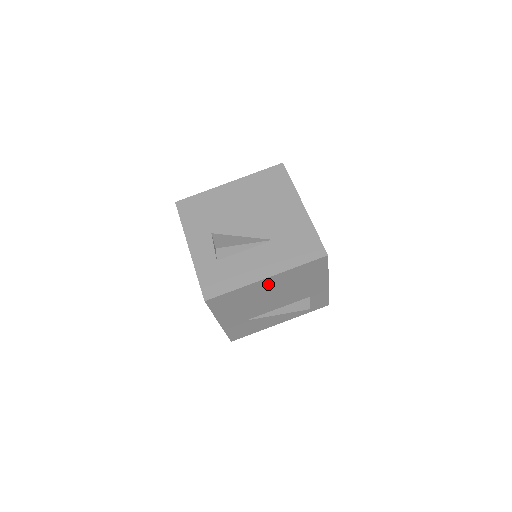
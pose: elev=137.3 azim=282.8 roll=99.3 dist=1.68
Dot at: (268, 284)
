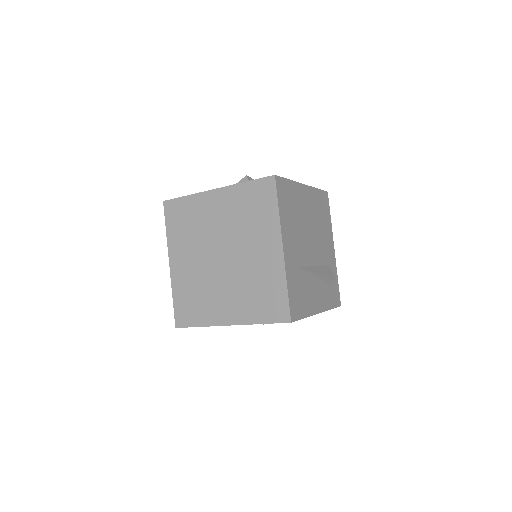
Dot at: (306, 199)
